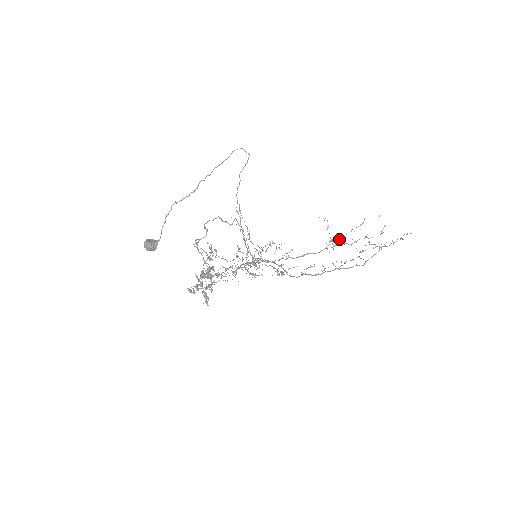
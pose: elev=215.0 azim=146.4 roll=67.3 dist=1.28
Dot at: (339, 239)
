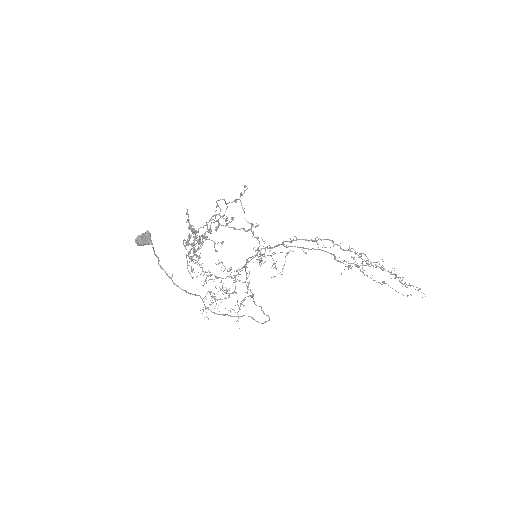
Dot at: (364, 265)
